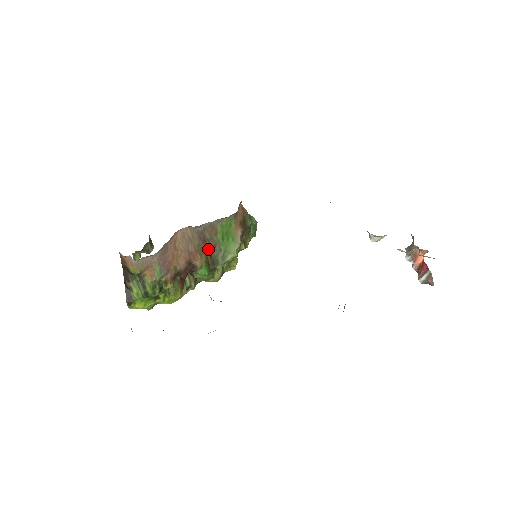
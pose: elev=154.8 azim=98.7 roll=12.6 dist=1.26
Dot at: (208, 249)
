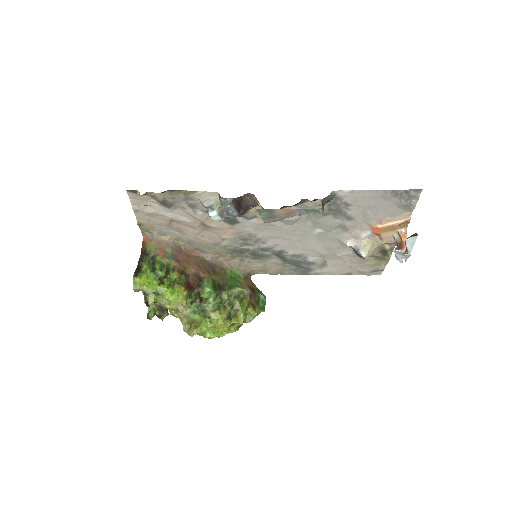
Dot at: (216, 278)
